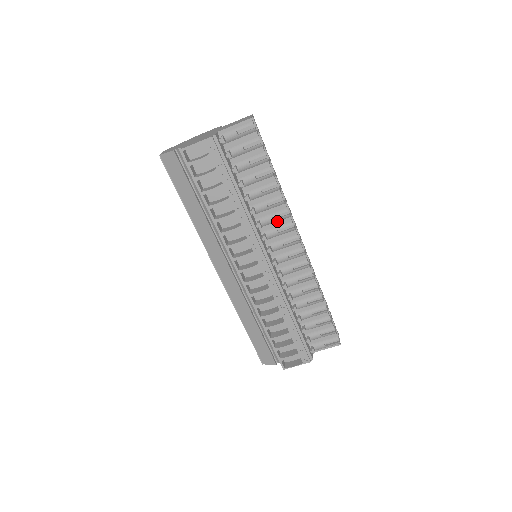
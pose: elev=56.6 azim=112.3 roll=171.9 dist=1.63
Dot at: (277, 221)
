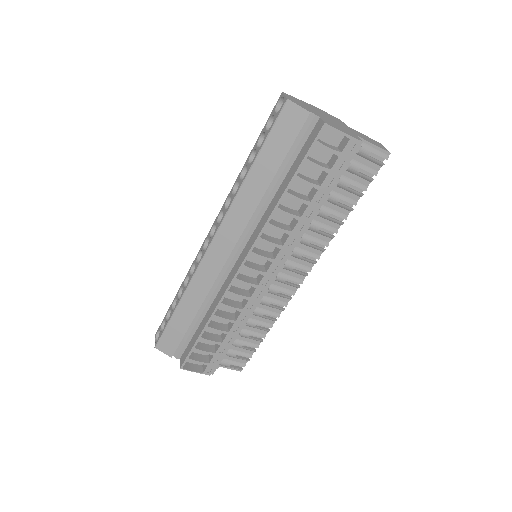
Dot at: (310, 246)
